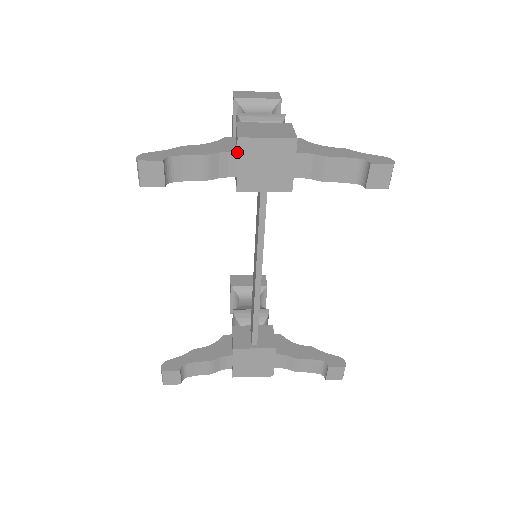
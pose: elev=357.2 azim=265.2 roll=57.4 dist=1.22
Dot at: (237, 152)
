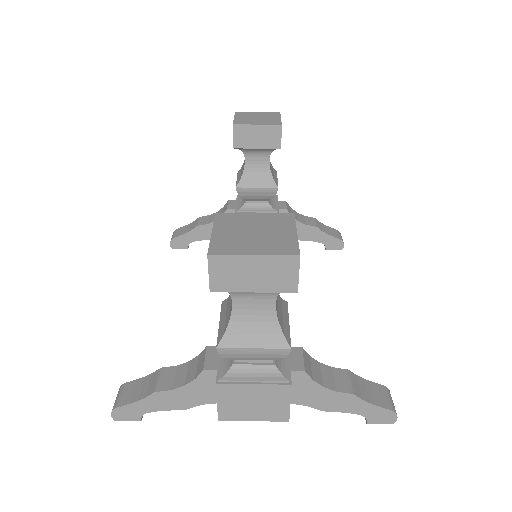
Dot at: occluded
